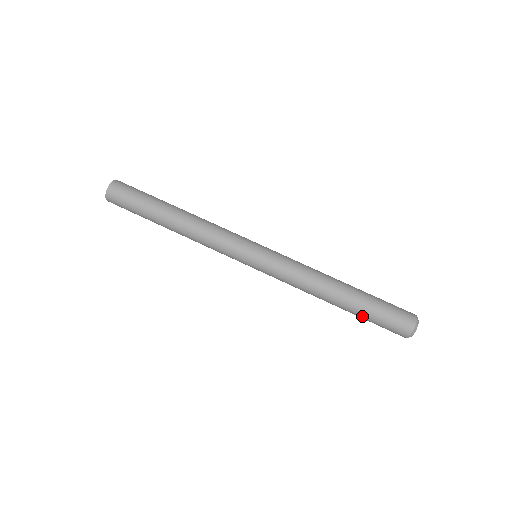
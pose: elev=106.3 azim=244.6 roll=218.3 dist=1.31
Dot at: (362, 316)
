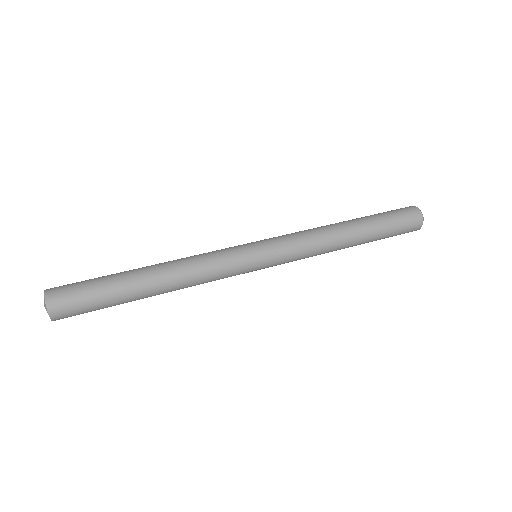
Dot at: (381, 232)
